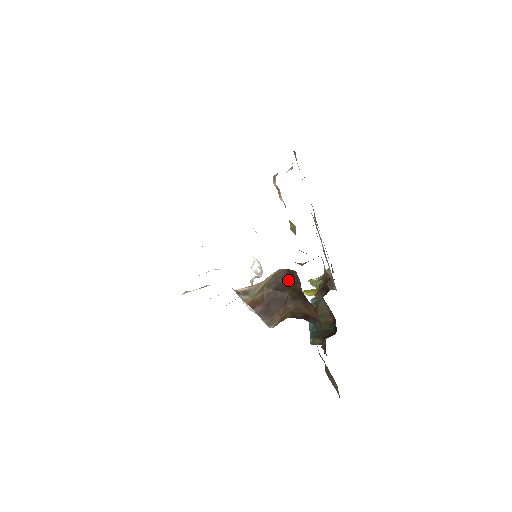
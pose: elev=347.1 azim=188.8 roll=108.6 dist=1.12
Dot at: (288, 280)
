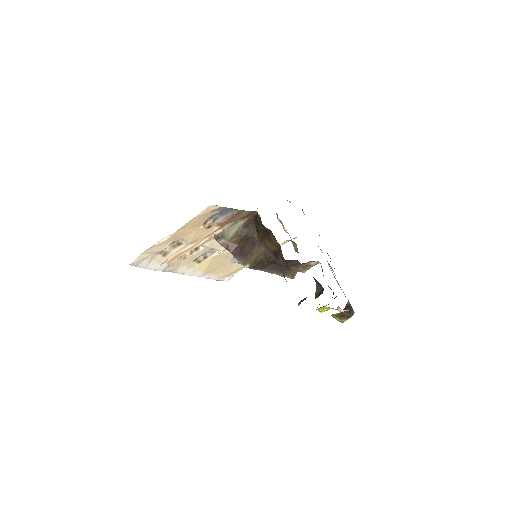
Dot at: (255, 225)
